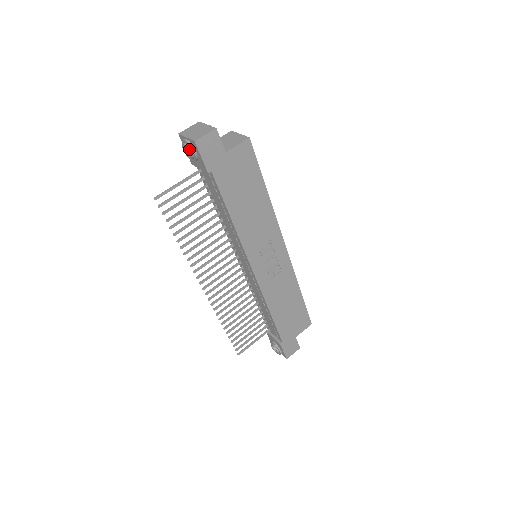
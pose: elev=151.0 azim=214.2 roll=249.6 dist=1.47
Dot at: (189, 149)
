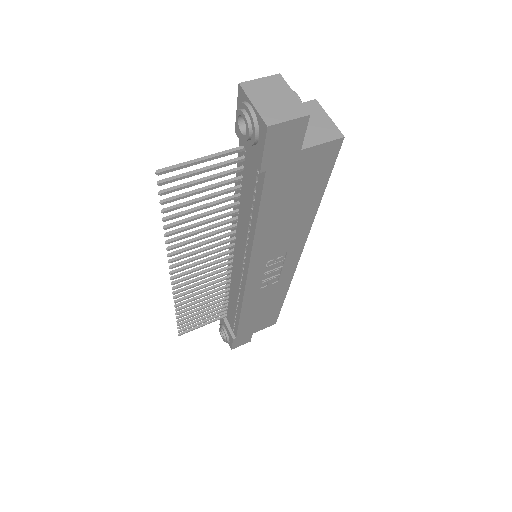
Dot at: (249, 127)
